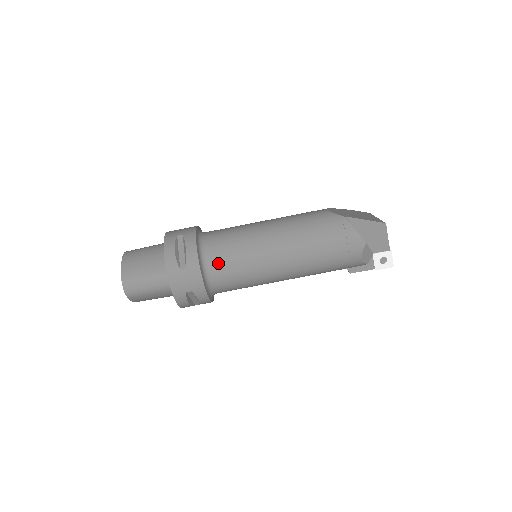
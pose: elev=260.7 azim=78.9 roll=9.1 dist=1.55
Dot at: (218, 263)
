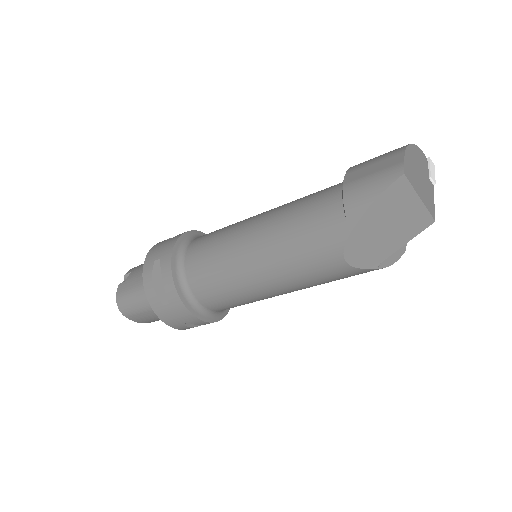
Dot at: occluded
